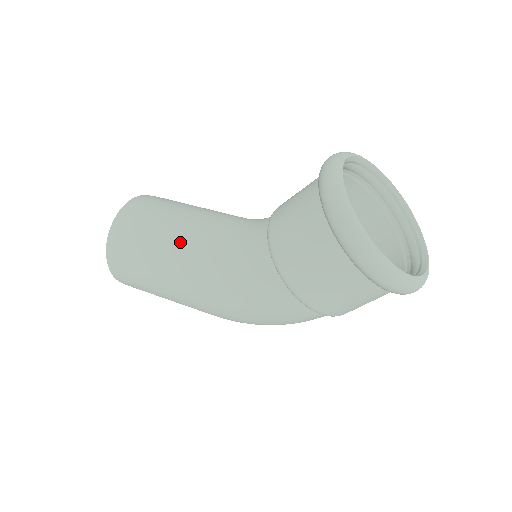
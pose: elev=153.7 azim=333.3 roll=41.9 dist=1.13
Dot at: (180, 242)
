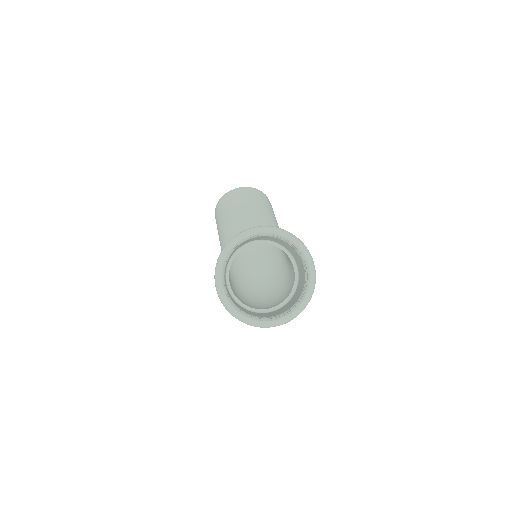
Dot at: (225, 229)
